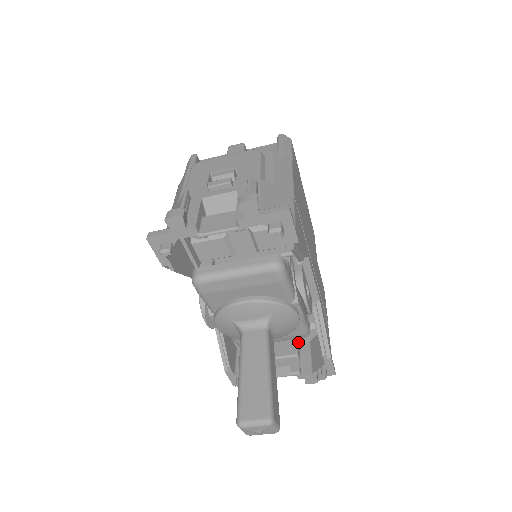
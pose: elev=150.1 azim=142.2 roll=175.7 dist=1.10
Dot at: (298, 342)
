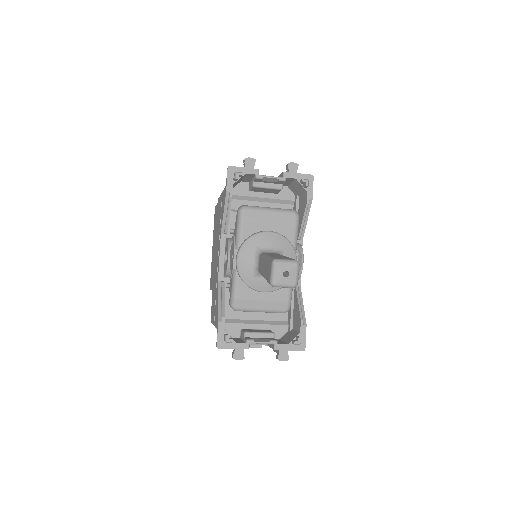
Dot at: occluded
